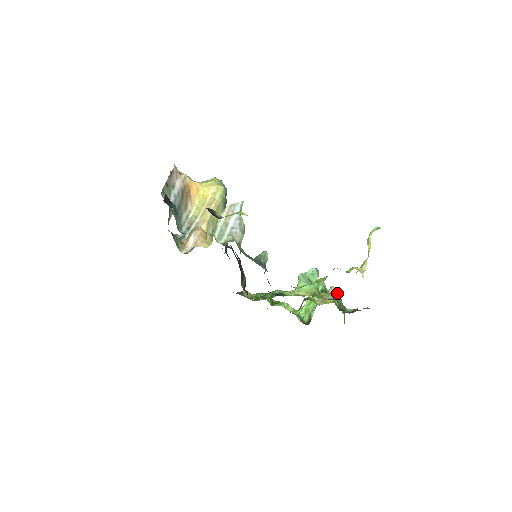
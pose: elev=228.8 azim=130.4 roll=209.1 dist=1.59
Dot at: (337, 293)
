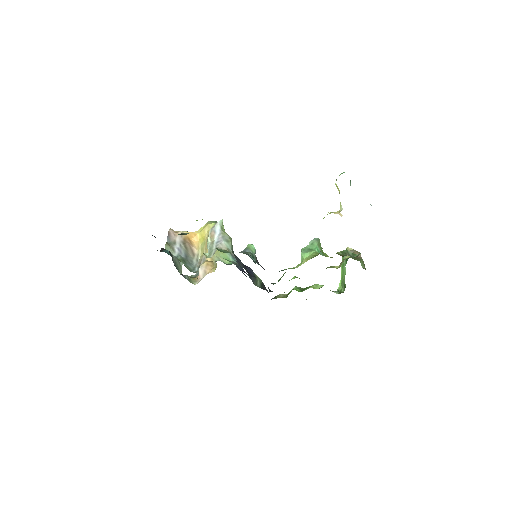
Dot at: (353, 250)
